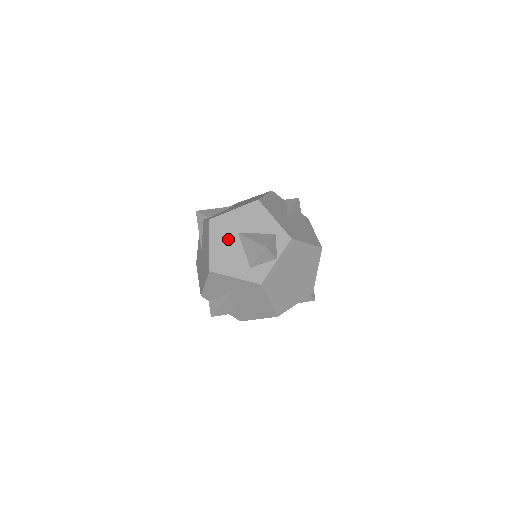
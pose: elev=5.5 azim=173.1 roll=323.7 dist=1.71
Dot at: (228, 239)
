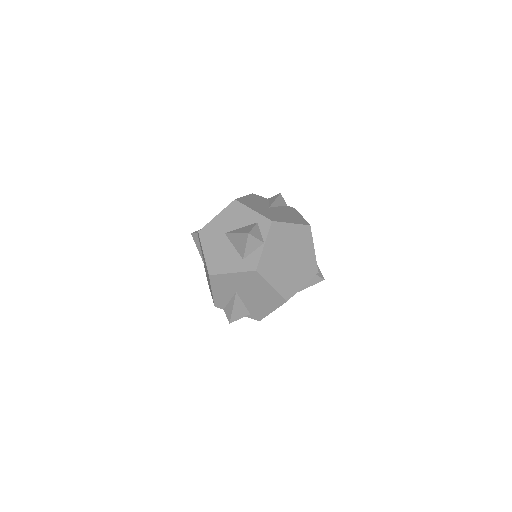
Dot at: (218, 242)
